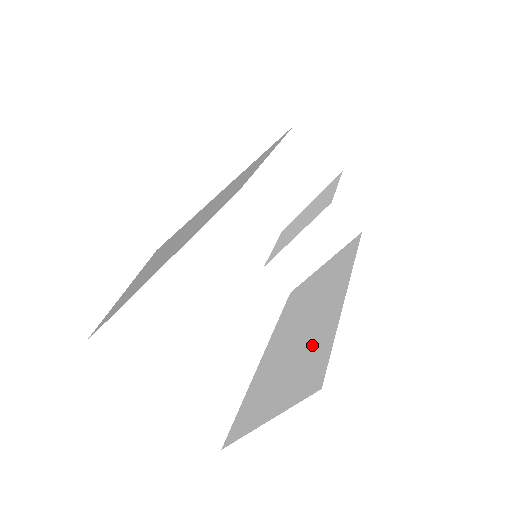
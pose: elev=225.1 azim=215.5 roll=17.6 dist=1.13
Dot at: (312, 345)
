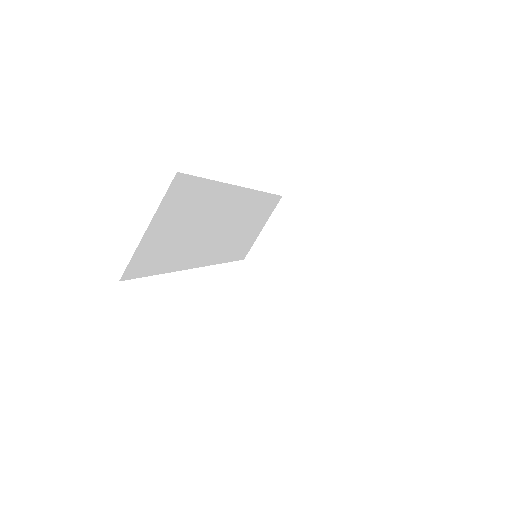
Dot at: occluded
